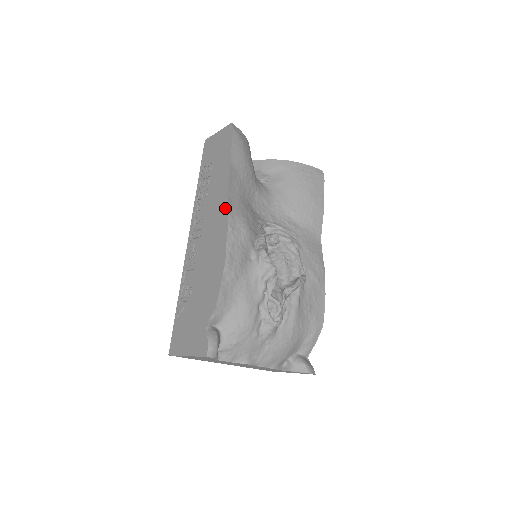
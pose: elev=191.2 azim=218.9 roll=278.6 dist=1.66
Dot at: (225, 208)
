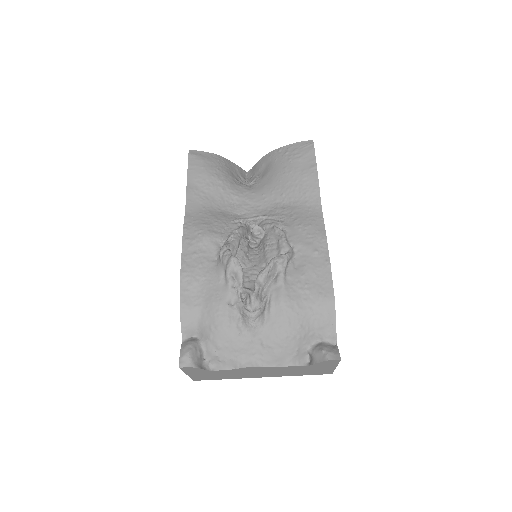
Dot at: occluded
